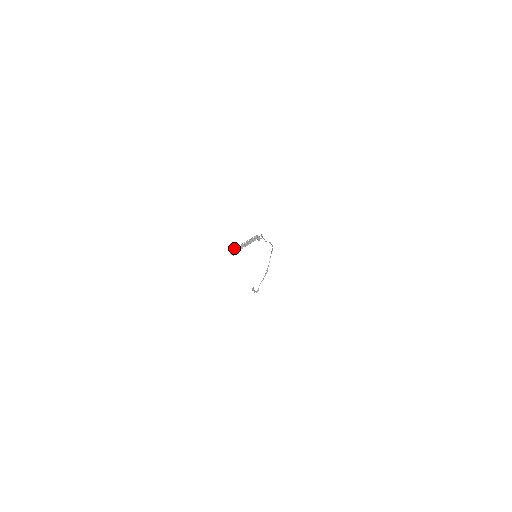
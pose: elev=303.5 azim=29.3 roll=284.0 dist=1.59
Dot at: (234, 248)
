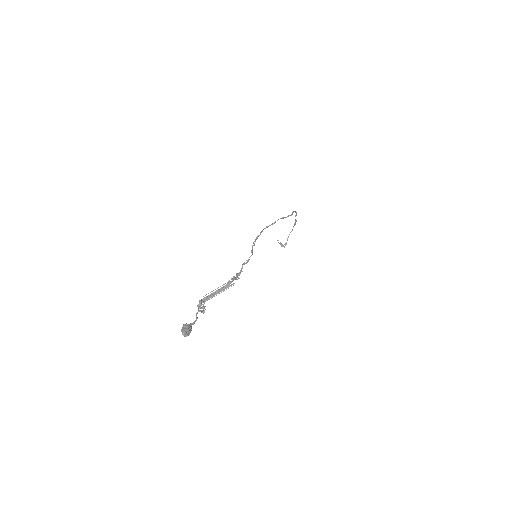
Dot at: (199, 302)
